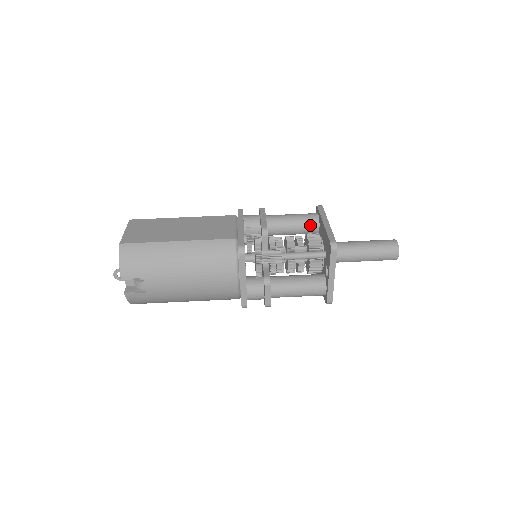
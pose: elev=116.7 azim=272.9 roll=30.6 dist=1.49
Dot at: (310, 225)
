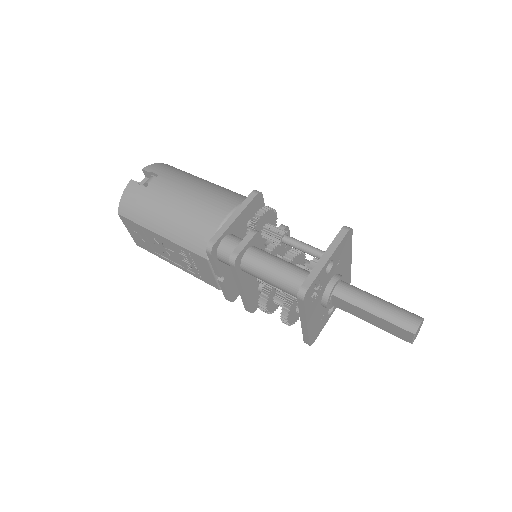
Dot at: occluded
